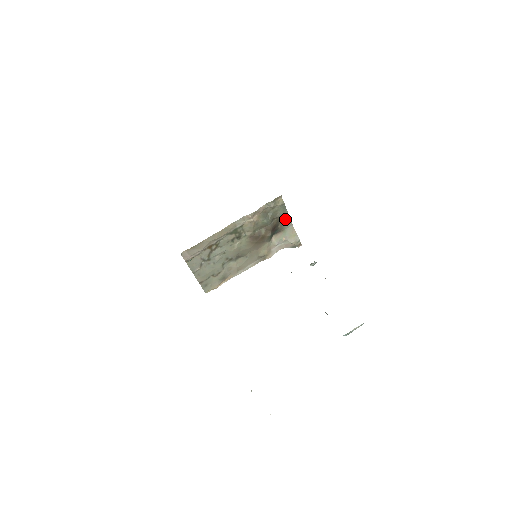
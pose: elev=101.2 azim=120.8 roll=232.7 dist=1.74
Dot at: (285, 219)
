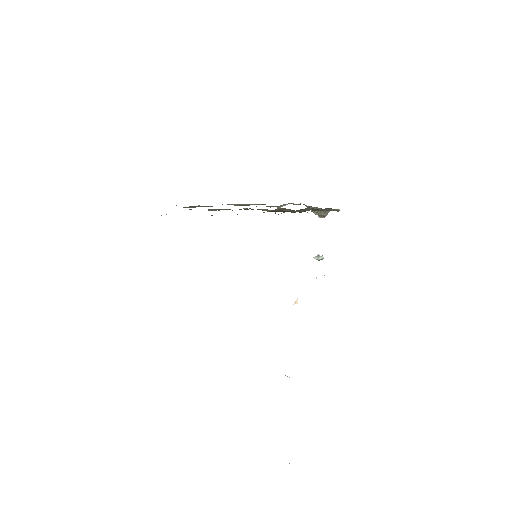
Dot at: occluded
